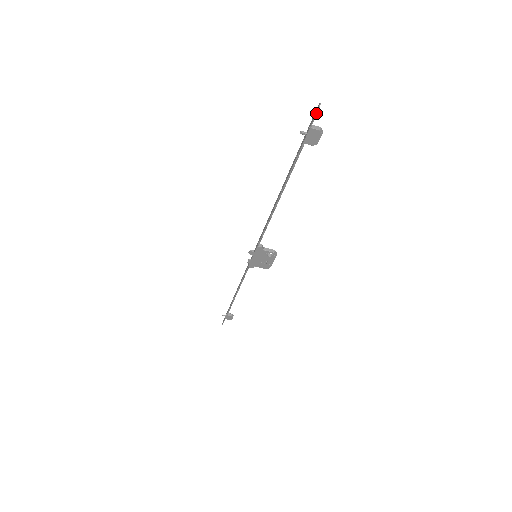
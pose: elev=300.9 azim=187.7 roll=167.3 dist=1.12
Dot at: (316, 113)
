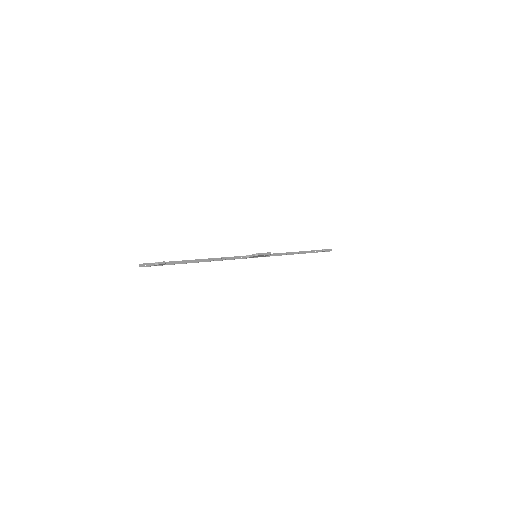
Dot at: occluded
